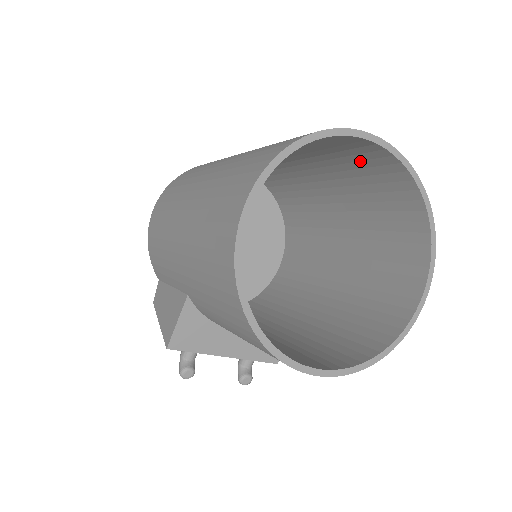
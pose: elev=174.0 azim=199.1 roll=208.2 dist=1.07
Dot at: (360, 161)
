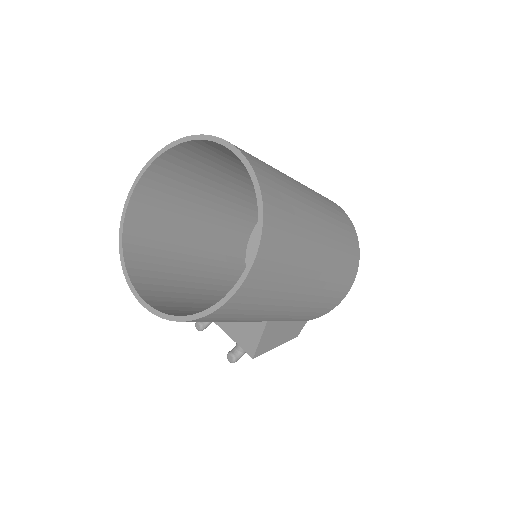
Dot at: occluded
